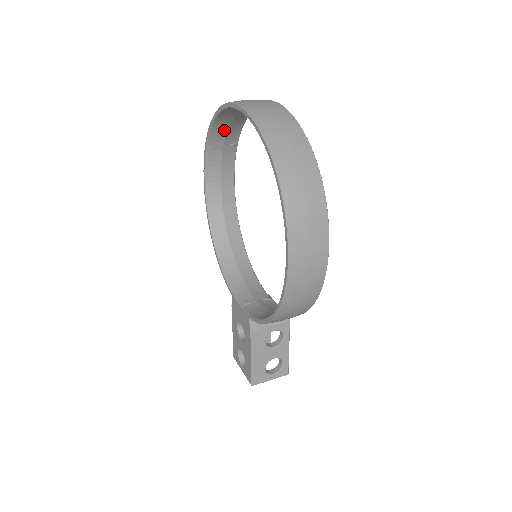
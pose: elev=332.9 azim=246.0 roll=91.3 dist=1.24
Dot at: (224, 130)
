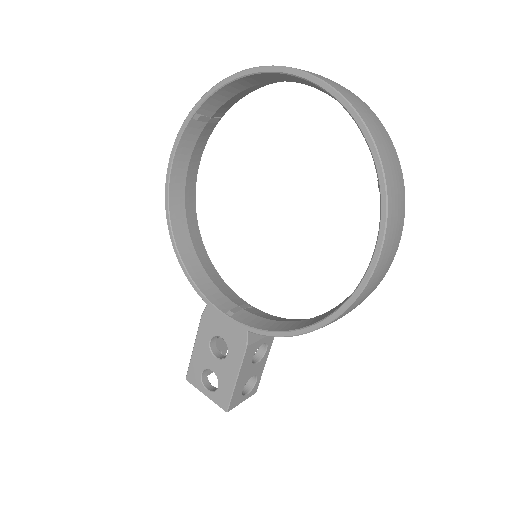
Dot at: (225, 98)
